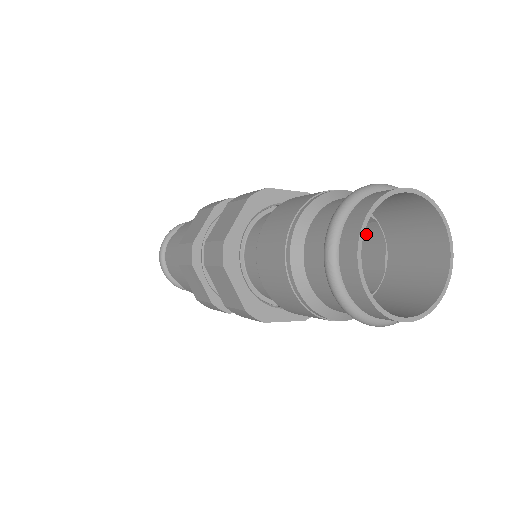
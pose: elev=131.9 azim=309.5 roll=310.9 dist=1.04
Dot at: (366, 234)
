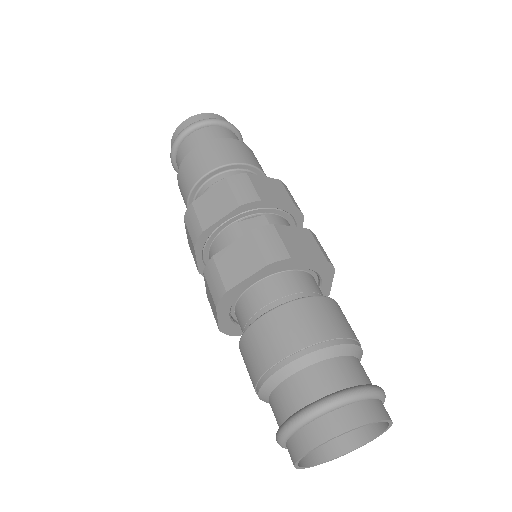
Dot at: occluded
